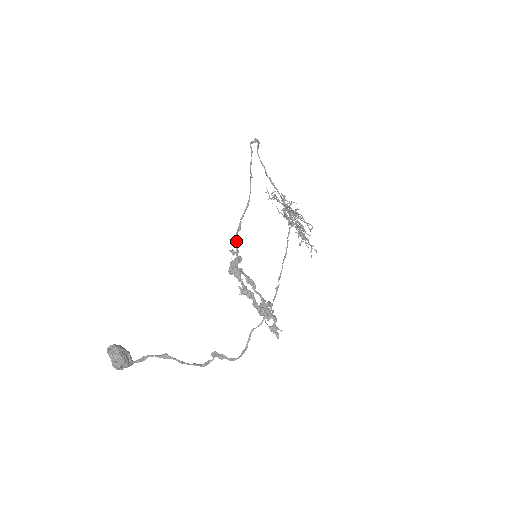
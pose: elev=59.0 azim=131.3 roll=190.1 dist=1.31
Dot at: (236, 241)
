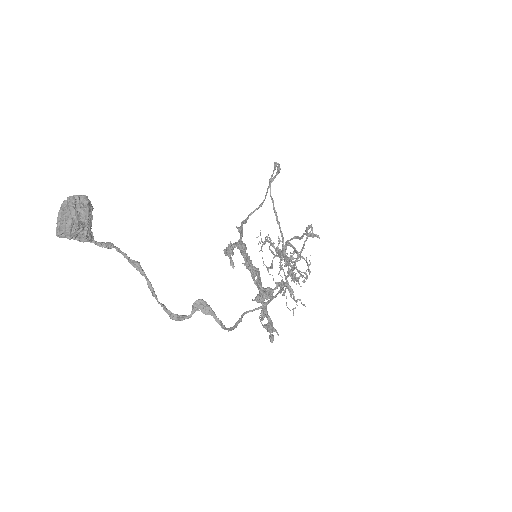
Dot at: (242, 226)
